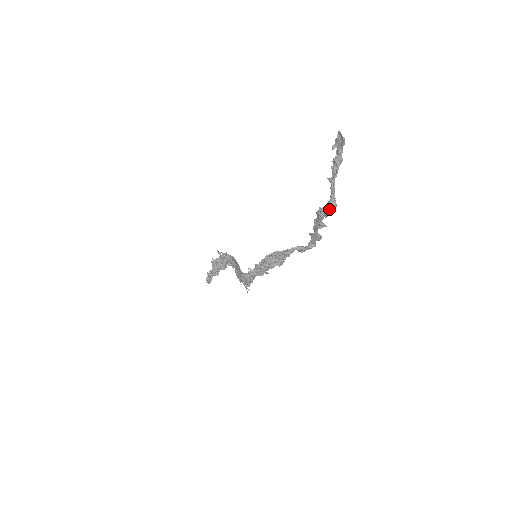
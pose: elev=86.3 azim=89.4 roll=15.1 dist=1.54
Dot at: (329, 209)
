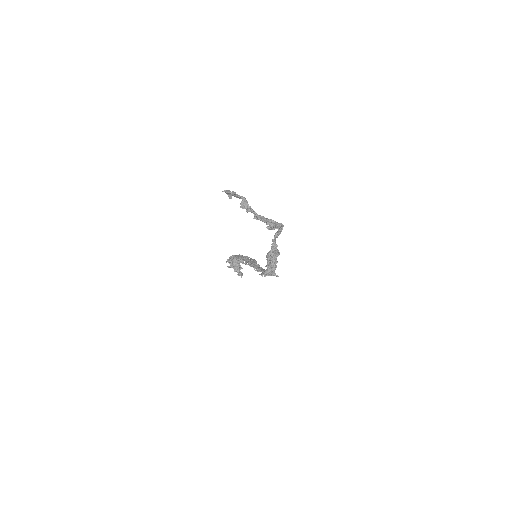
Dot at: occluded
